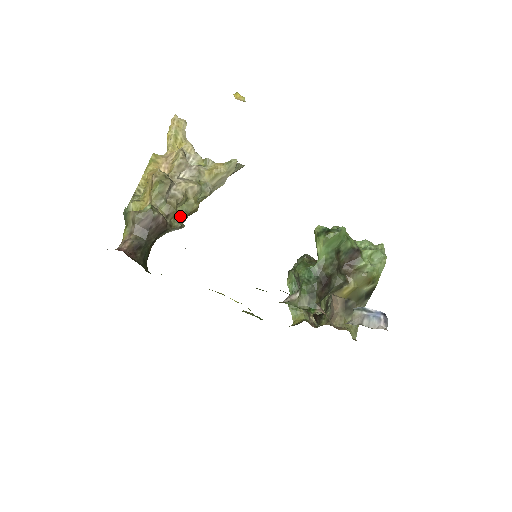
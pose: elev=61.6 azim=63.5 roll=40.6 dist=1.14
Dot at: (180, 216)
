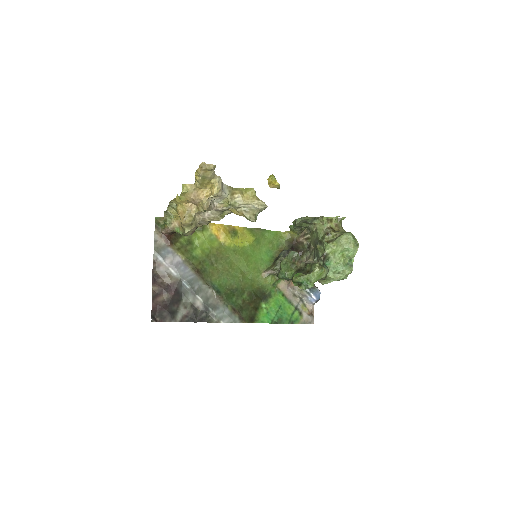
Dot at: occluded
